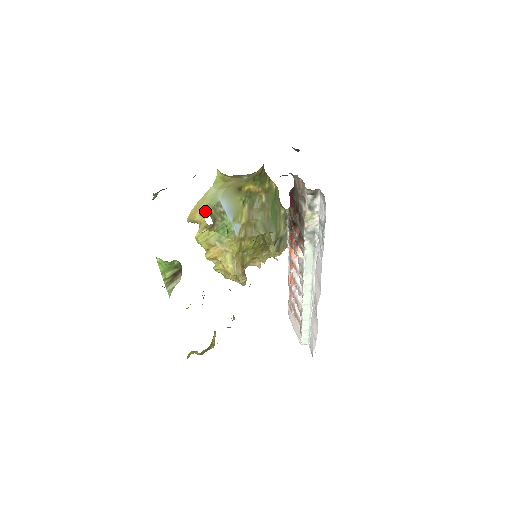
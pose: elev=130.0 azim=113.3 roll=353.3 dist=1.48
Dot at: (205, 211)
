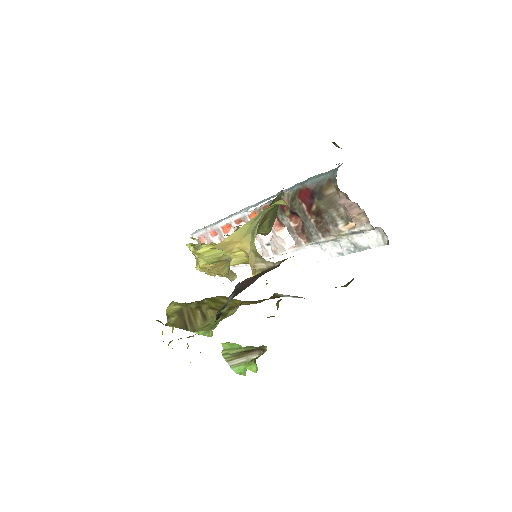
Dot at: (250, 246)
